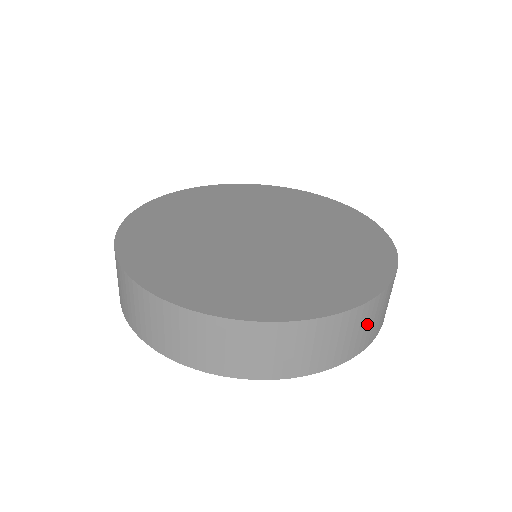
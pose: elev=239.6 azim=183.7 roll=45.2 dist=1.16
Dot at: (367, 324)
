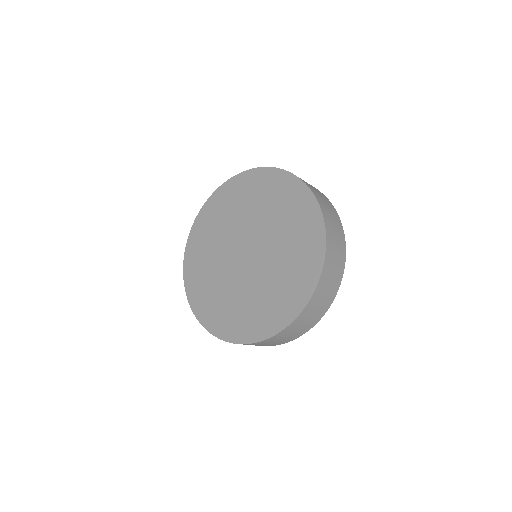
Dot at: (329, 282)
